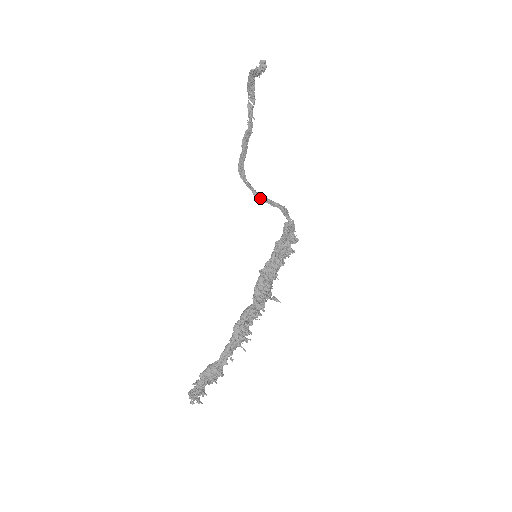
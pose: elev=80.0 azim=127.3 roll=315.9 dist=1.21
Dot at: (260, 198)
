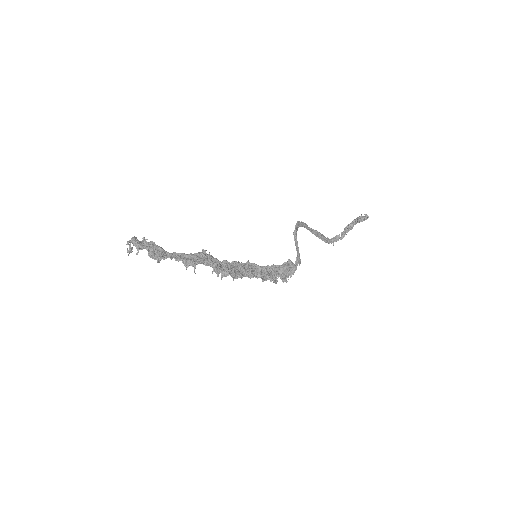
Dot at: (295, 237)
